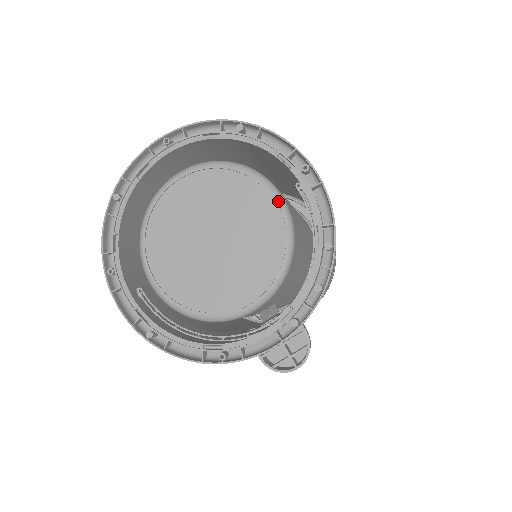
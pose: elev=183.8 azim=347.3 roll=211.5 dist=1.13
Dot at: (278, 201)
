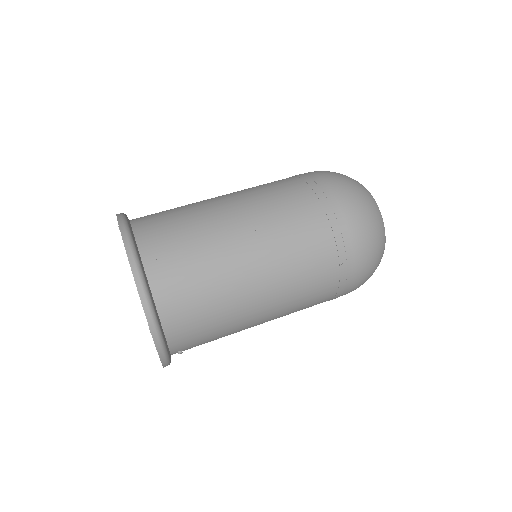
Dot at: occluded
